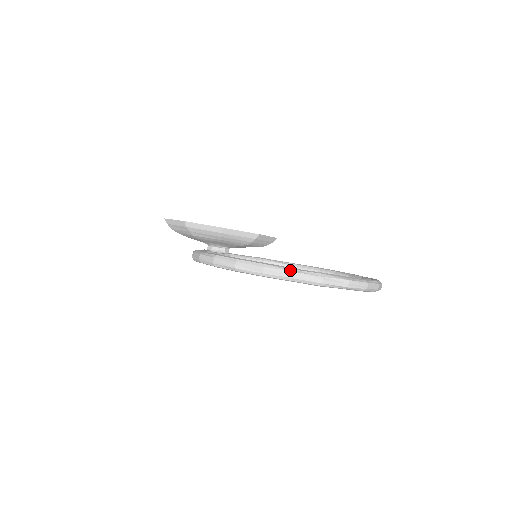
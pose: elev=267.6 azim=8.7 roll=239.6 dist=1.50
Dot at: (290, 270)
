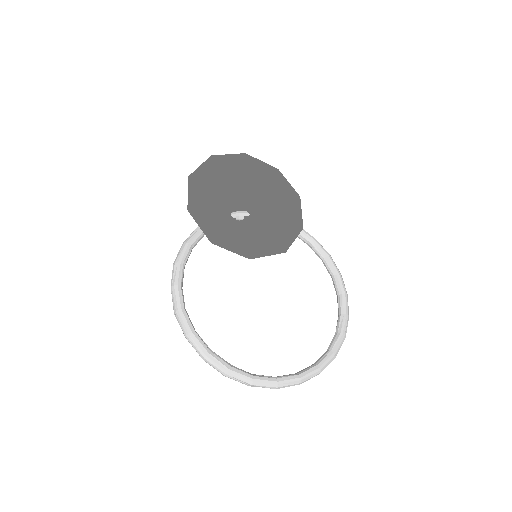
Dot at: (202, 355)
